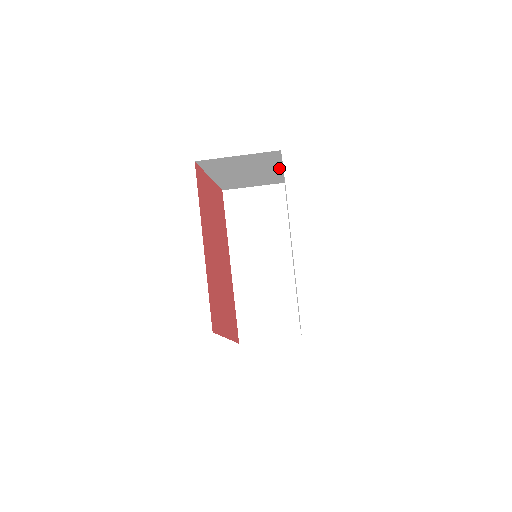
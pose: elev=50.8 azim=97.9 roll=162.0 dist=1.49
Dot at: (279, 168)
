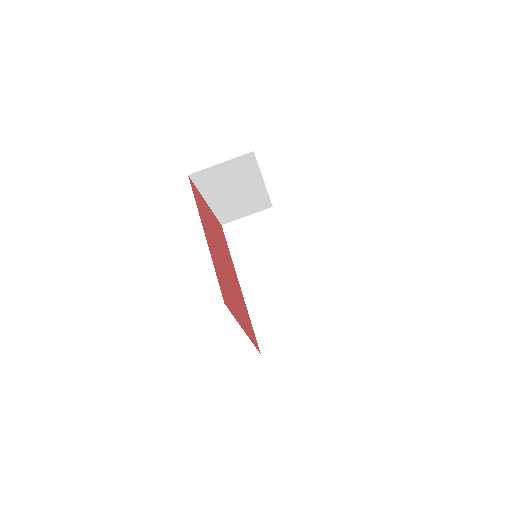
Dot at: (260, 181)
